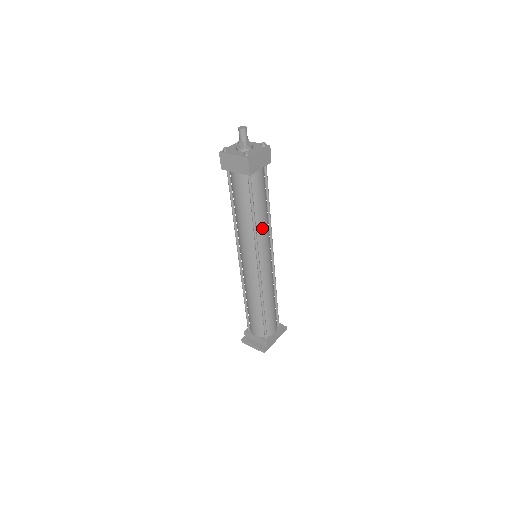
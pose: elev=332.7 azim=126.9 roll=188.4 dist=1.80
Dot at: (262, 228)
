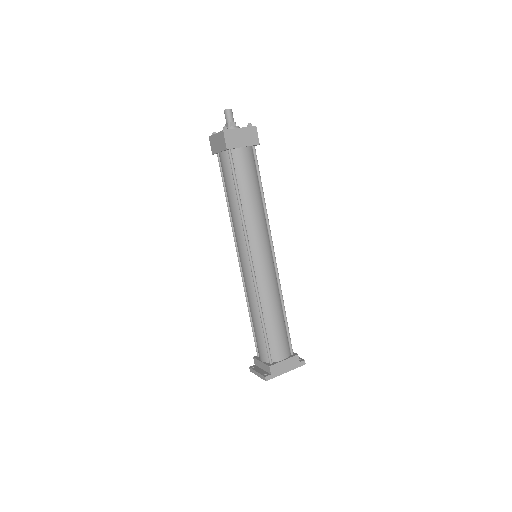
Dot at: (252, 215)
